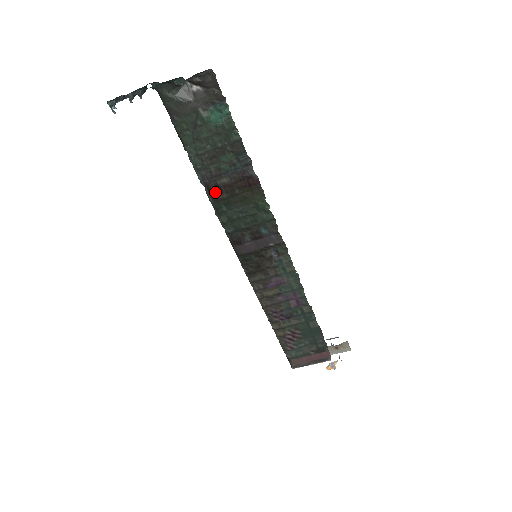
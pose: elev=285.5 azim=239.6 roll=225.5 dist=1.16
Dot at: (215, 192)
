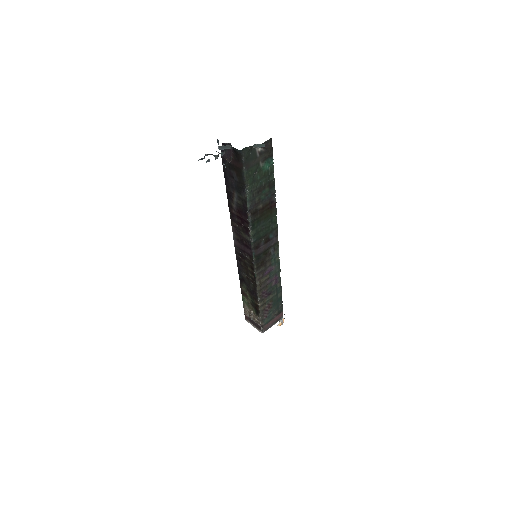
Dot at: (254, 215)
